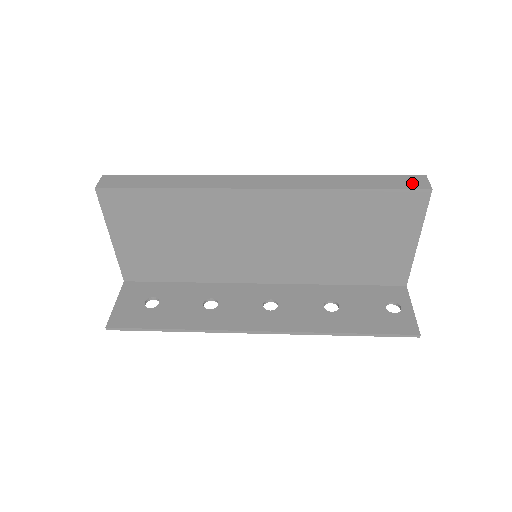
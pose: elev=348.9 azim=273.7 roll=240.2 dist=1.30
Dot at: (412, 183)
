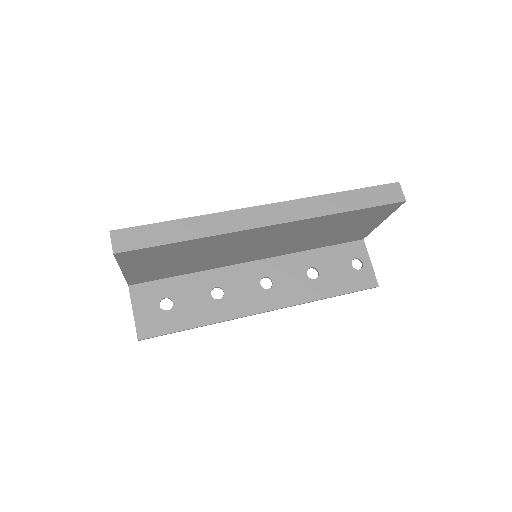
Dot at: (390, 195)
